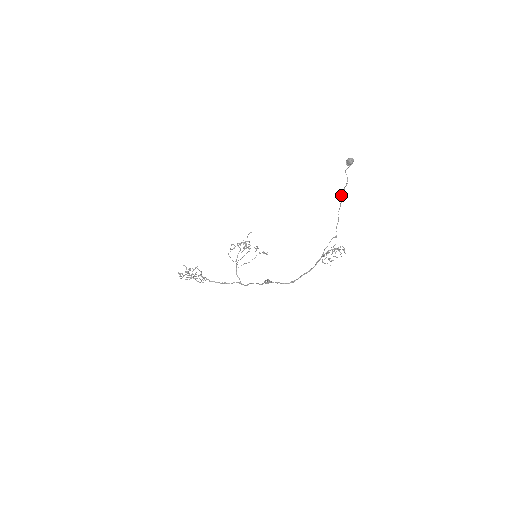
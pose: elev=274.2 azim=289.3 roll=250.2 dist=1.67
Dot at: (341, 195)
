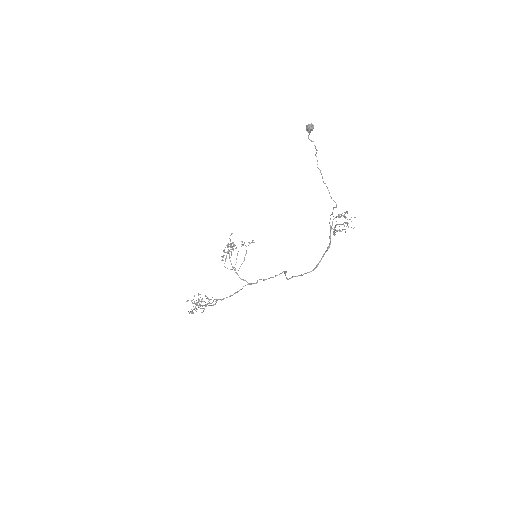
Dot at: (317, 164)
